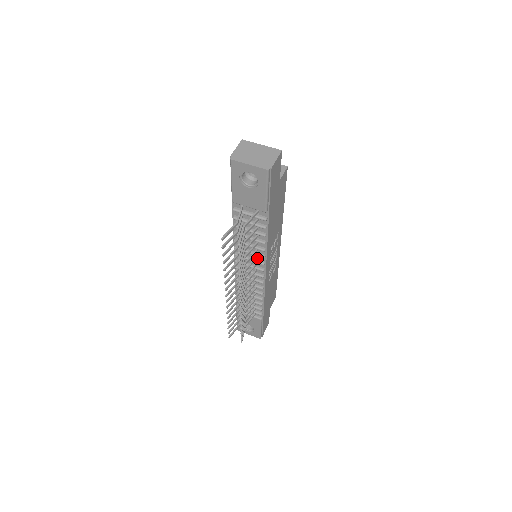
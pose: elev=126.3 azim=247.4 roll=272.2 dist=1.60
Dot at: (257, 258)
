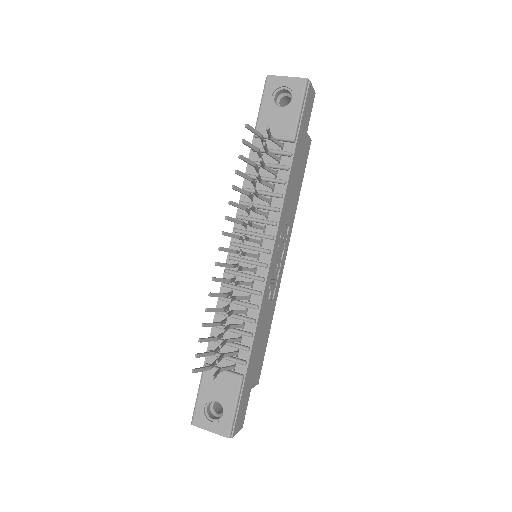
Dot at: (264, 233)
